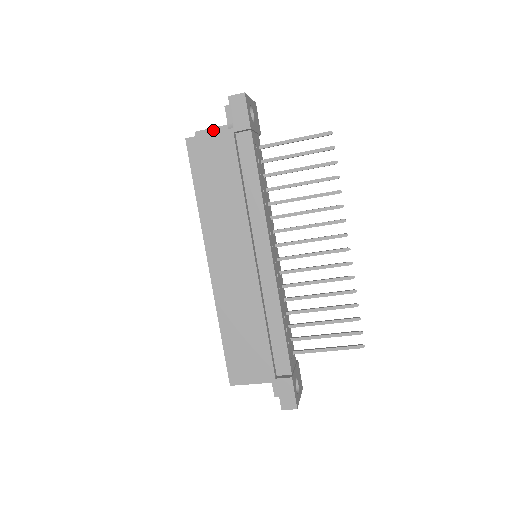
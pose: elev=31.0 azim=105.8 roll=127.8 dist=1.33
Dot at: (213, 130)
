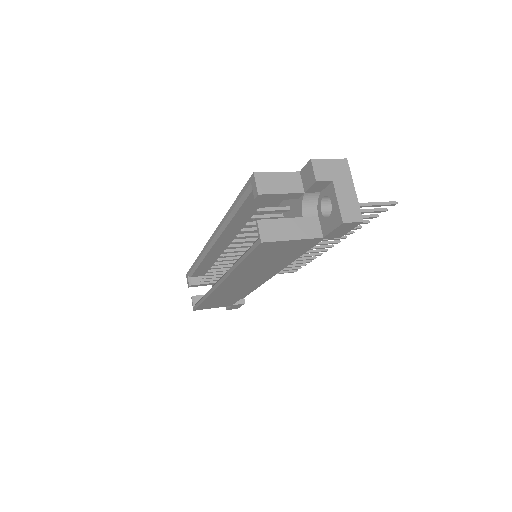
Dot at: (283, 195)
